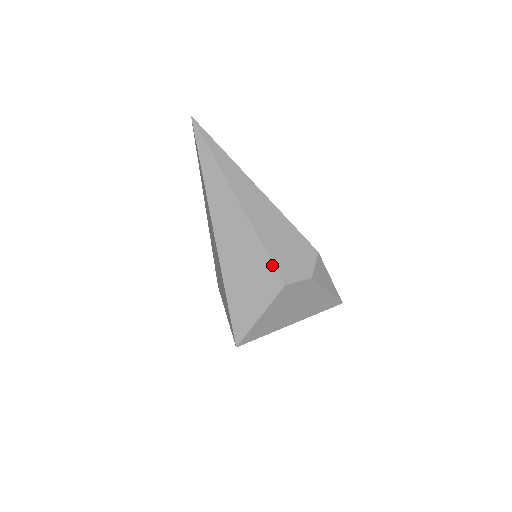
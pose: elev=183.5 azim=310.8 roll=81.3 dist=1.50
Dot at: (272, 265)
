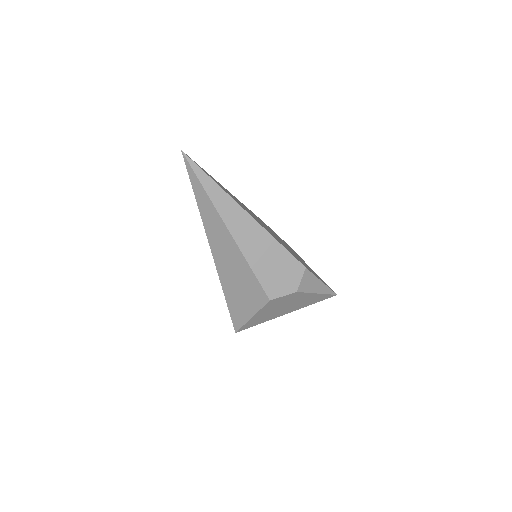
Dot at: (259, 284)
